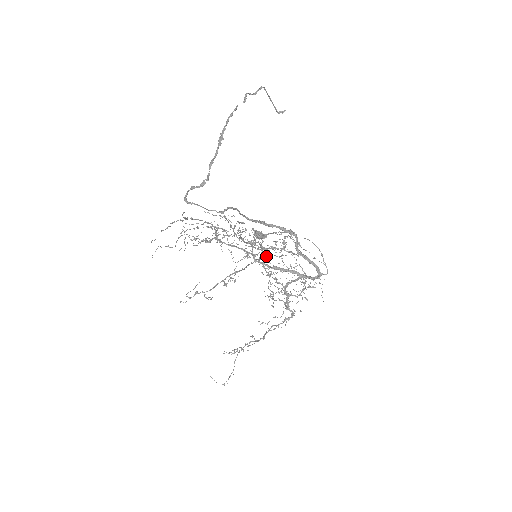
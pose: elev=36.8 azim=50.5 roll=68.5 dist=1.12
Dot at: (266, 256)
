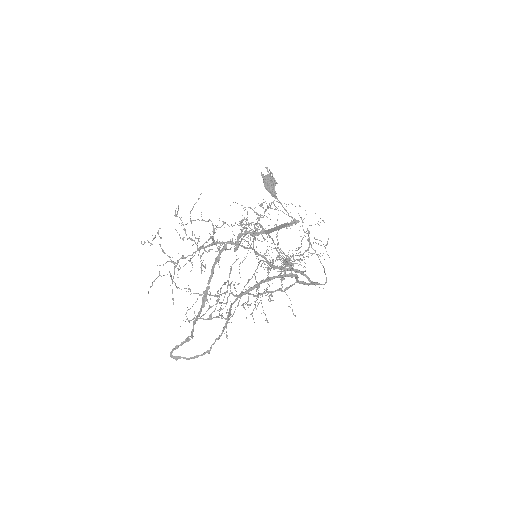
Dot at: occluded
